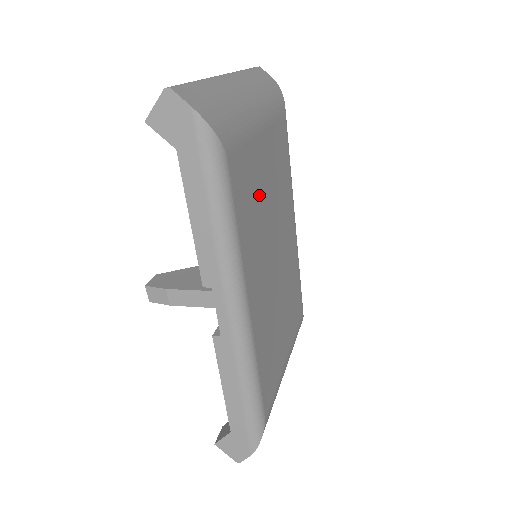
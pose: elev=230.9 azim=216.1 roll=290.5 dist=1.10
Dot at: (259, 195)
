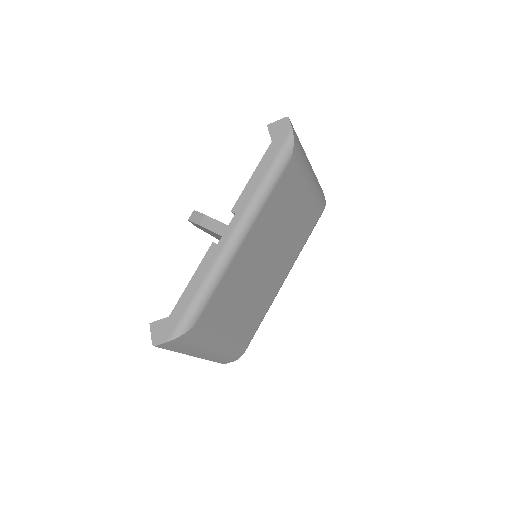
Dot at: (286, 211)
